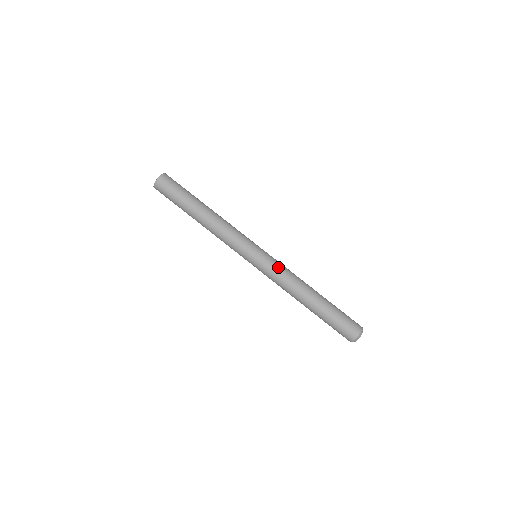
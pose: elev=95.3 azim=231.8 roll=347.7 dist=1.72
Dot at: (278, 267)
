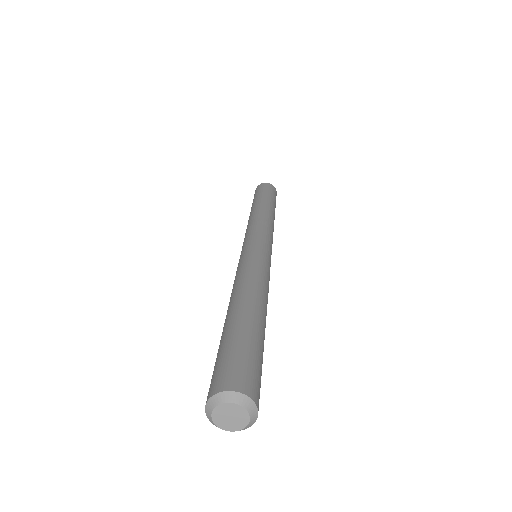
Dot at: (266, 265)
